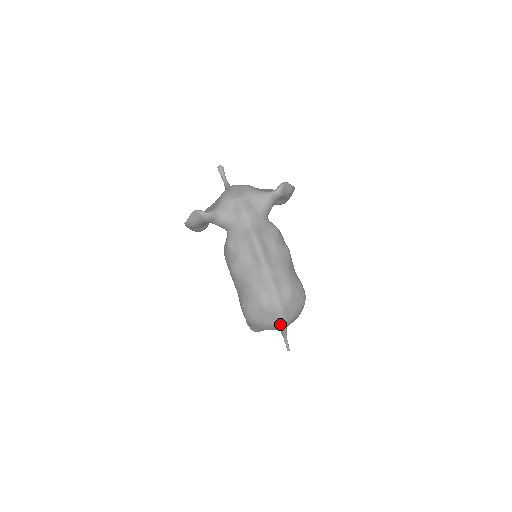
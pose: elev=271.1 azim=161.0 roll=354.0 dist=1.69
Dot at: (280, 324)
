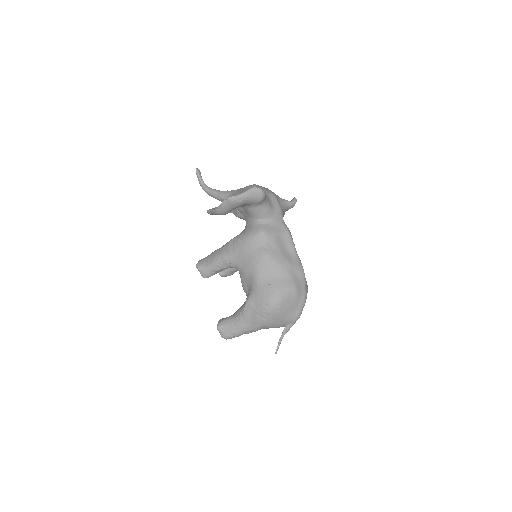
Dot at: (298, 316)
